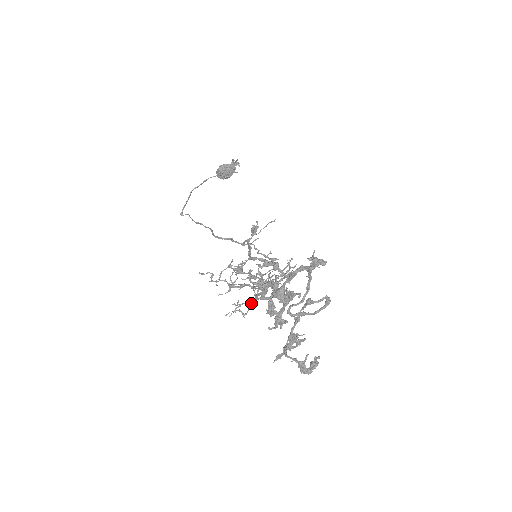
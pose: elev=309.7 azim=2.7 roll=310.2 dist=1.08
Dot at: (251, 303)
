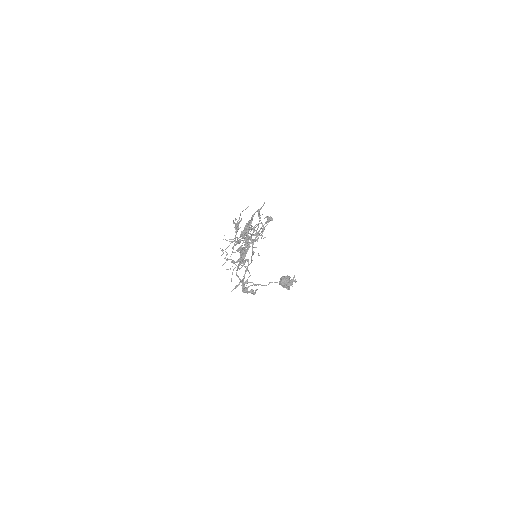
Dot at: (233, 249)
